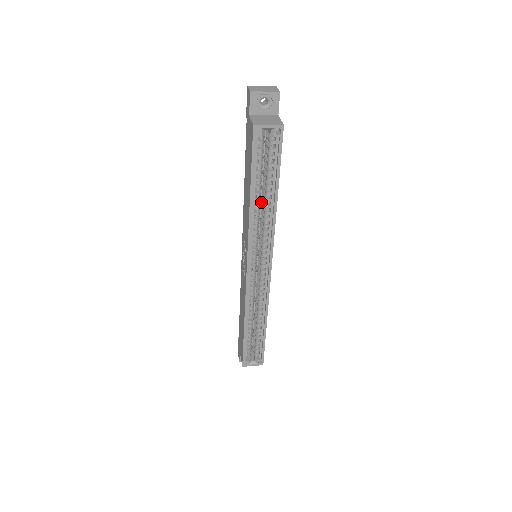
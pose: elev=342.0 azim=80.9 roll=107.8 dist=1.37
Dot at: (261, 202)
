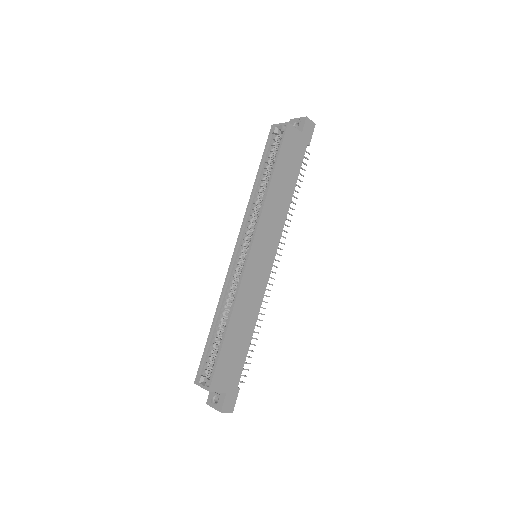
Dot at: occluded
